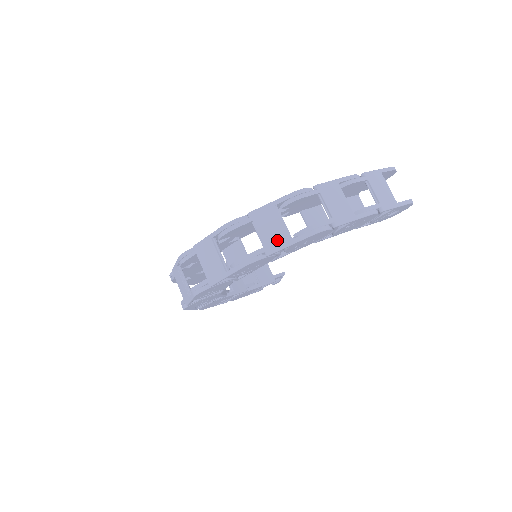
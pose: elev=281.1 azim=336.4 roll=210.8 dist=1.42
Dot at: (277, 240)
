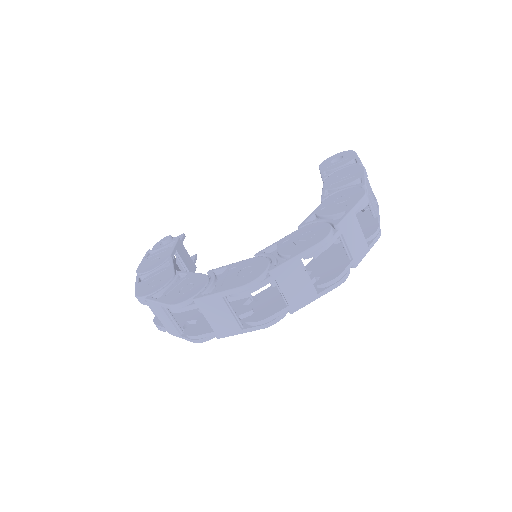
Dot at: (360, 250)
